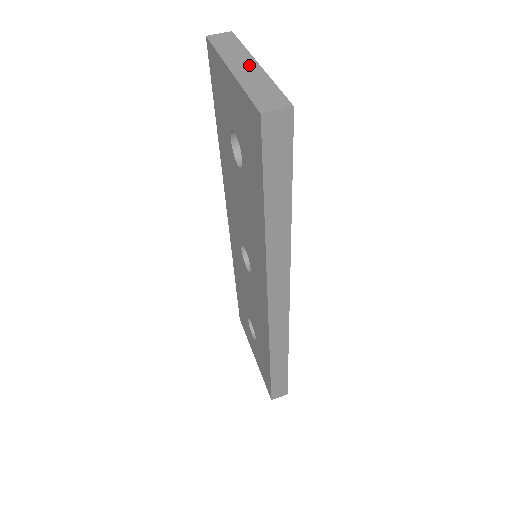
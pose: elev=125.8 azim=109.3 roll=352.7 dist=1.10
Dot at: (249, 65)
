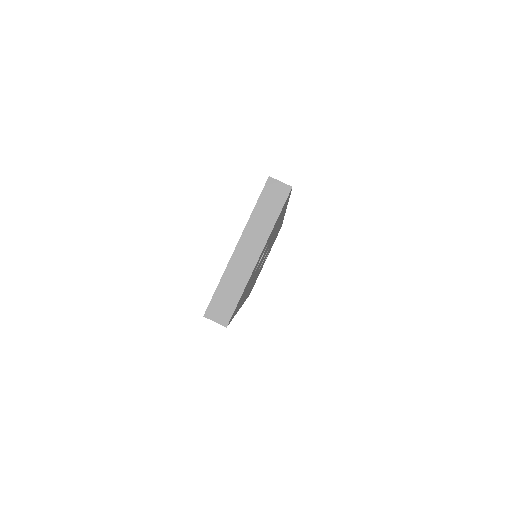
Dot at: (252, 253)
